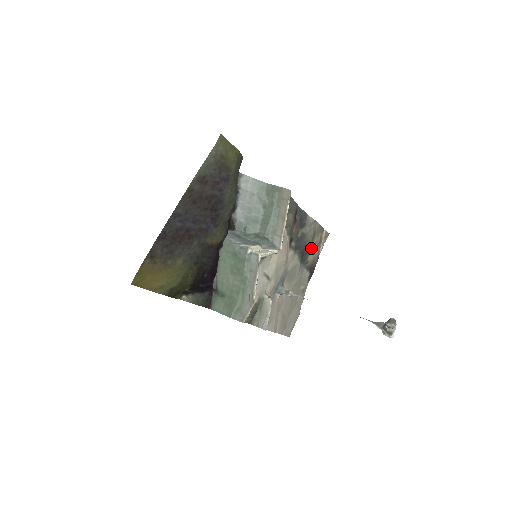
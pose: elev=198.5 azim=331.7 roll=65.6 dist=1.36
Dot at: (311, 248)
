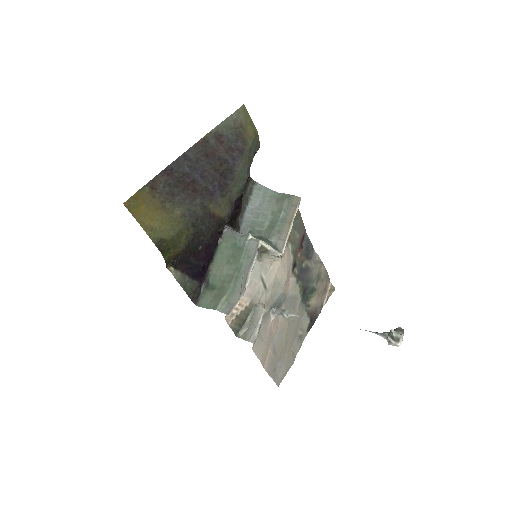
Dot at: (314, 289)
